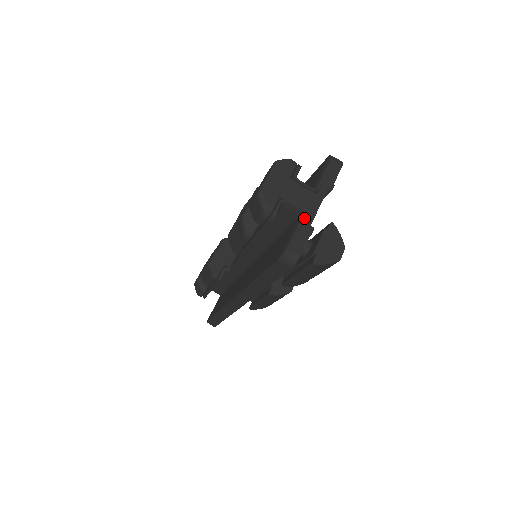
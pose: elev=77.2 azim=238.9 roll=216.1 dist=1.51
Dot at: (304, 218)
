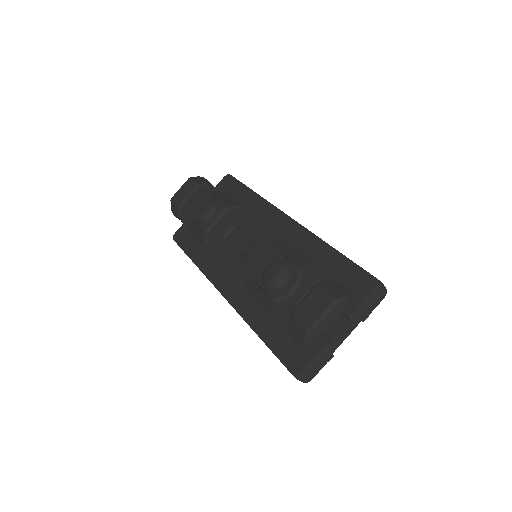
Dot at: (331, 349)
